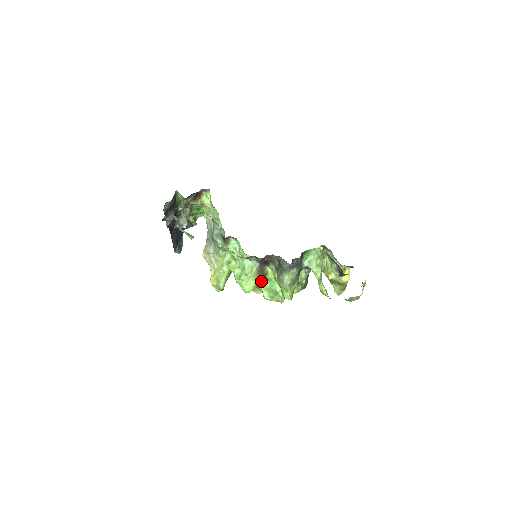
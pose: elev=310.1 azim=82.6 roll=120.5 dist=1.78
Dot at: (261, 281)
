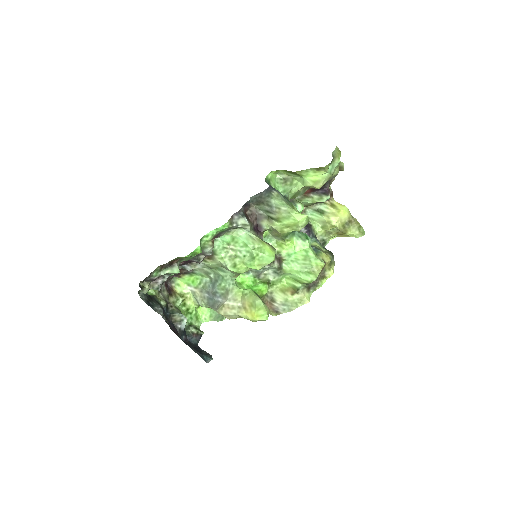
Dot at: (287, 272)
